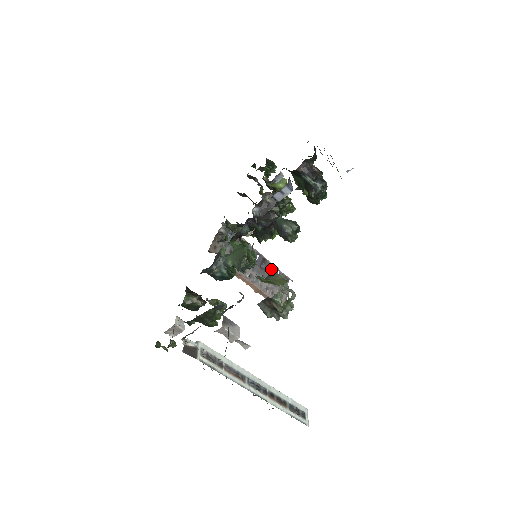
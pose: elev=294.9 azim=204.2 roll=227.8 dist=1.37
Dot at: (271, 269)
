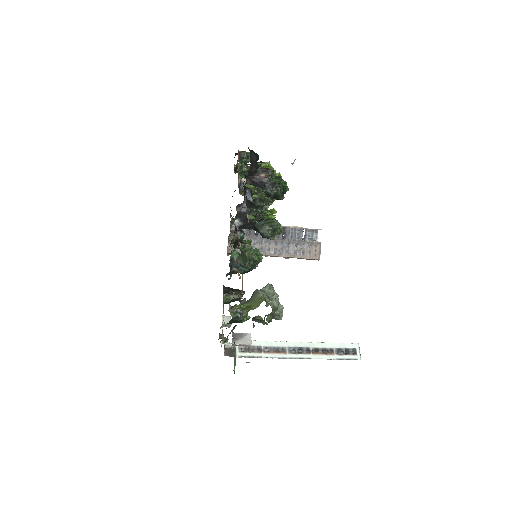
Dot at: (294, 233)
